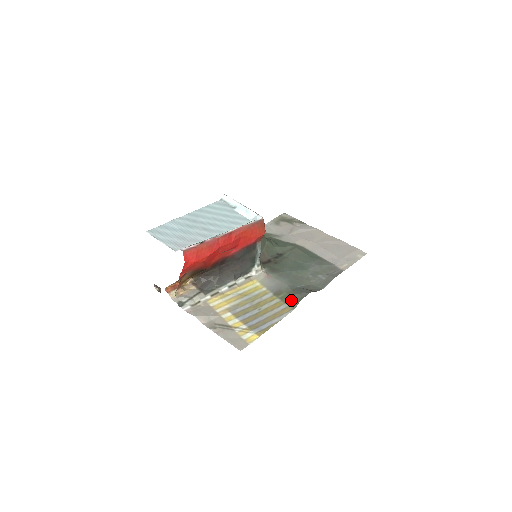
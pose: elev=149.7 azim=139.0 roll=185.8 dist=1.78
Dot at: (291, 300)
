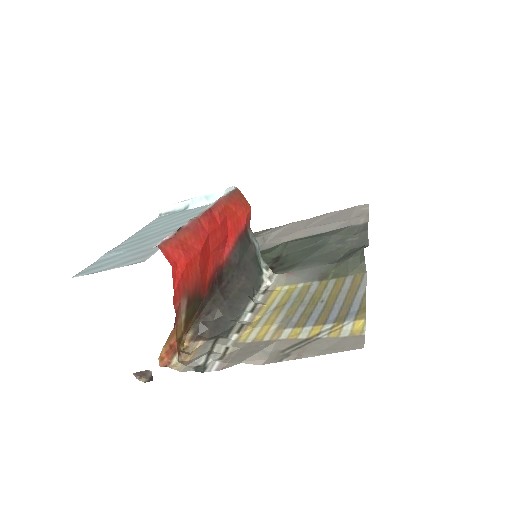
Dot at: (350, 268)
